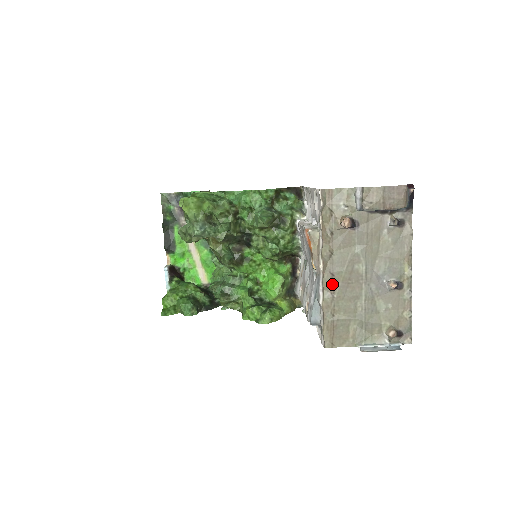
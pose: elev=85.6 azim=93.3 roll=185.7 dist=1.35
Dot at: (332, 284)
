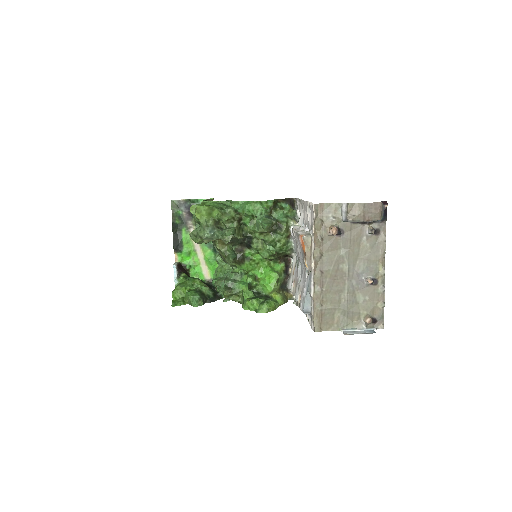
Dot at: (321, 280)
